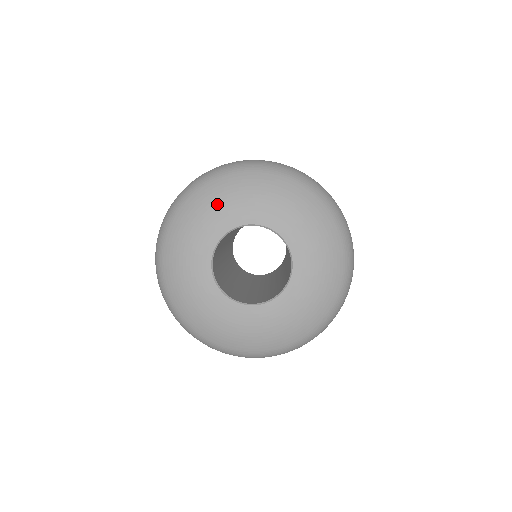
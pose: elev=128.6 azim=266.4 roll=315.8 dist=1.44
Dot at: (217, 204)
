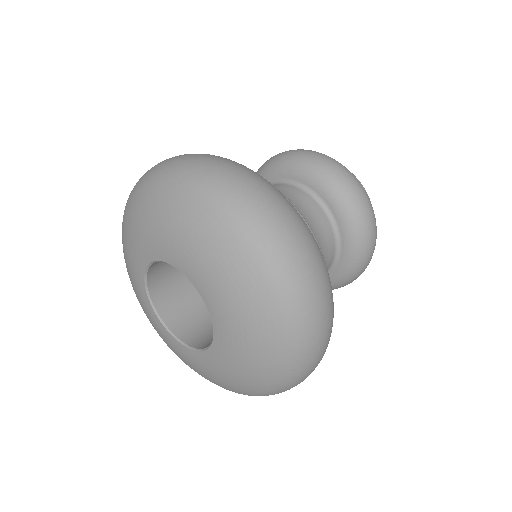
Dot at: (191, 242)
